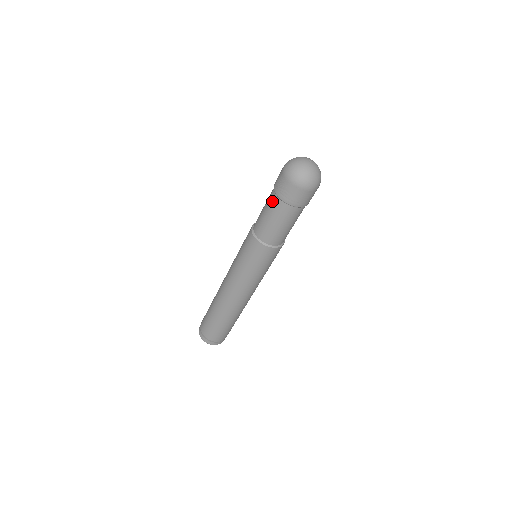
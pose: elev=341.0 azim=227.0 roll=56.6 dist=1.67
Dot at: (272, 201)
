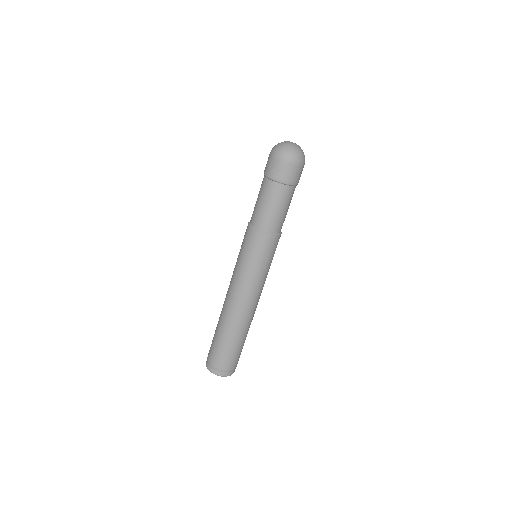
Dot at: (267, 187)
